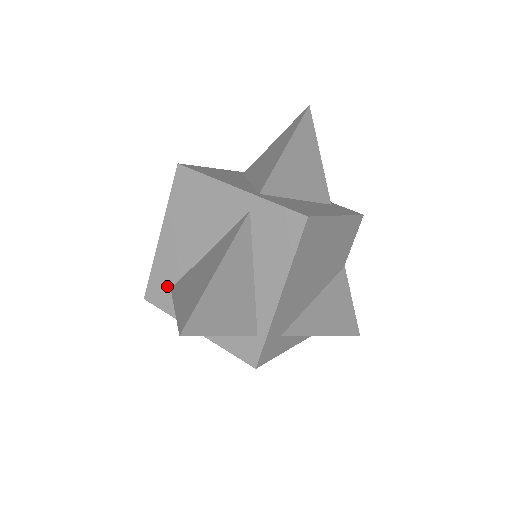
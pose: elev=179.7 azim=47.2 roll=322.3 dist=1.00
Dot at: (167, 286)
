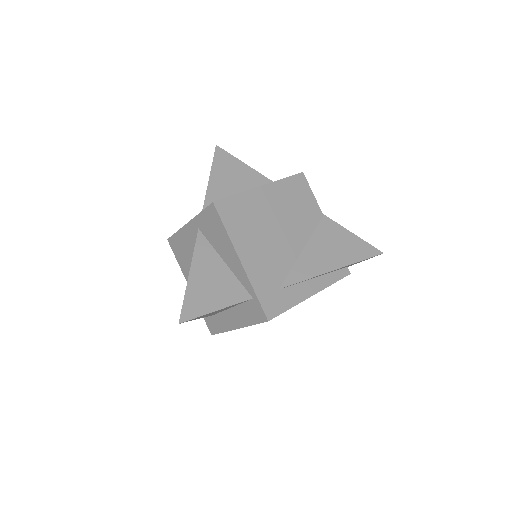
Dot at: occluded
